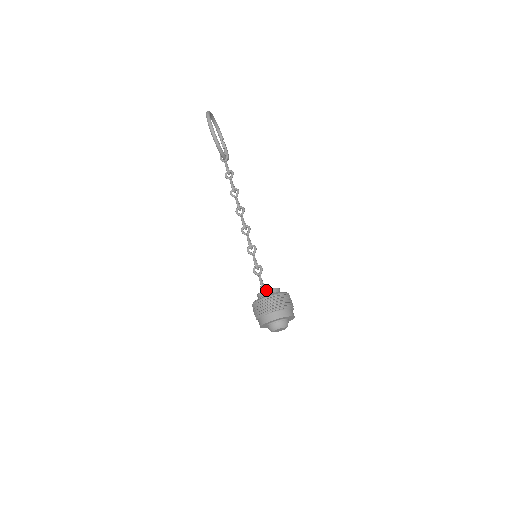
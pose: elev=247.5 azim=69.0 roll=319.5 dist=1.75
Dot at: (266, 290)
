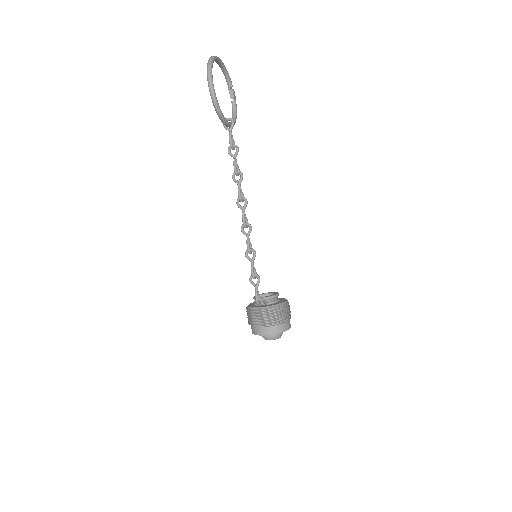
Dot at: occluded
